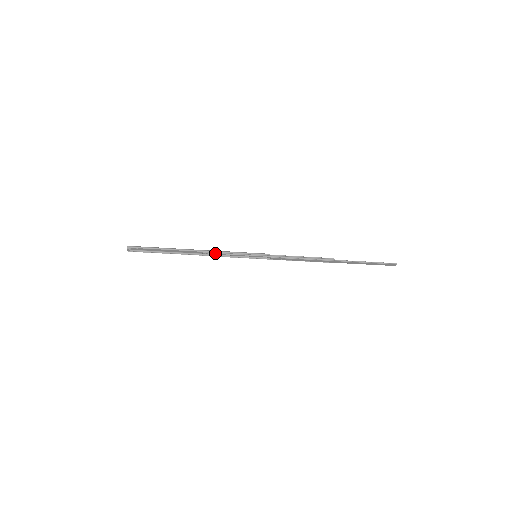
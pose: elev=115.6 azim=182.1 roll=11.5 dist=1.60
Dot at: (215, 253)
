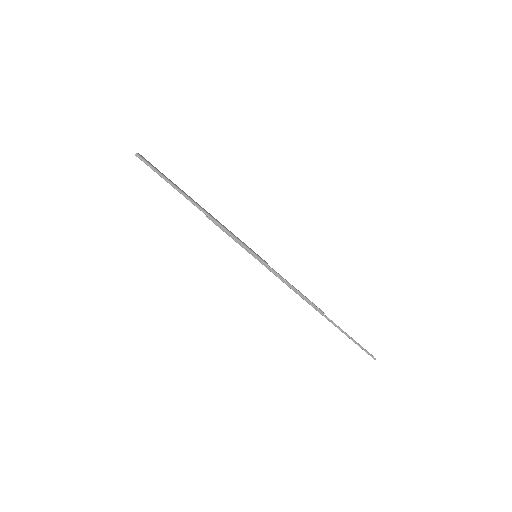
Dot at: (218, 226)
